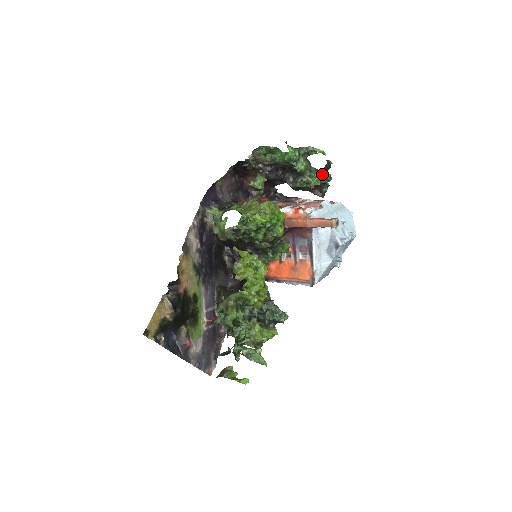
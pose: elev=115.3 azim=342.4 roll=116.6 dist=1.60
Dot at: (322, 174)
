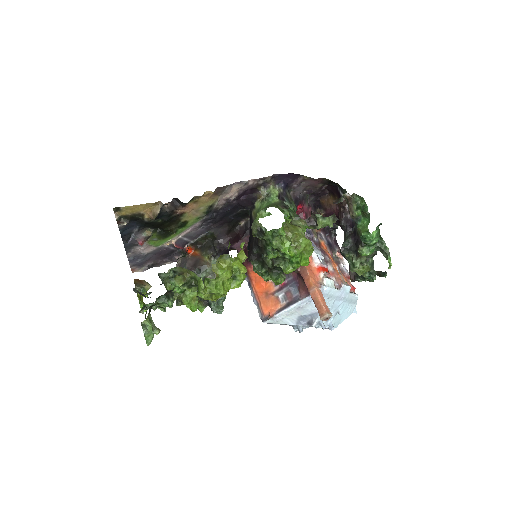
Dot at: (371, 271)
